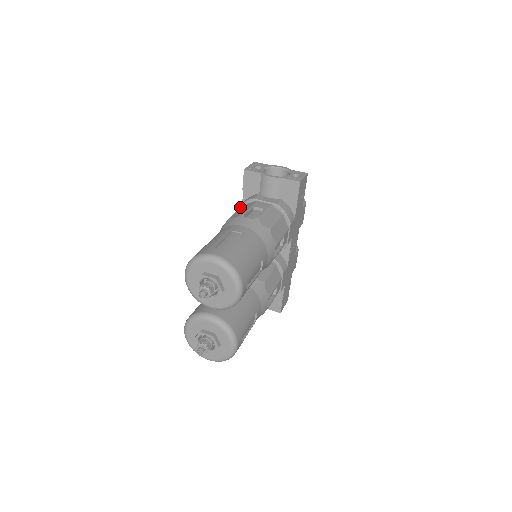
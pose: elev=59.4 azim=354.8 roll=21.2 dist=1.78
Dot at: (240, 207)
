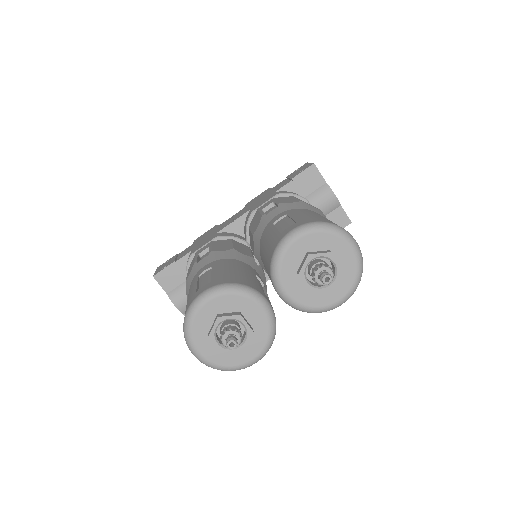
Dot at: (285, 194)
